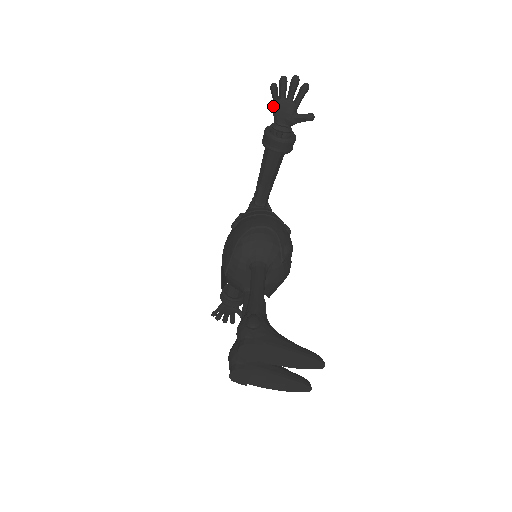
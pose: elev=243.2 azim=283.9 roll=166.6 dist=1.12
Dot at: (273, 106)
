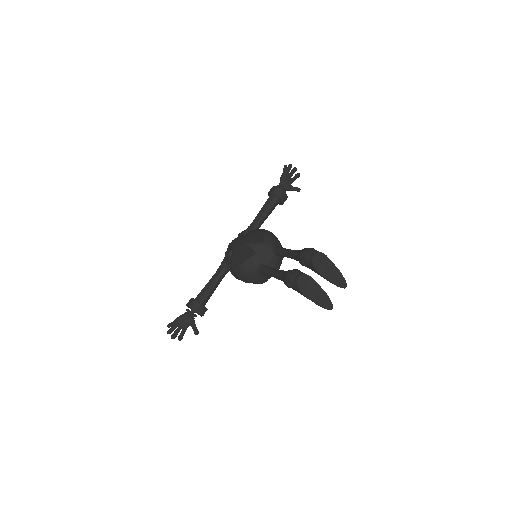
Dot at: (283, 176)
